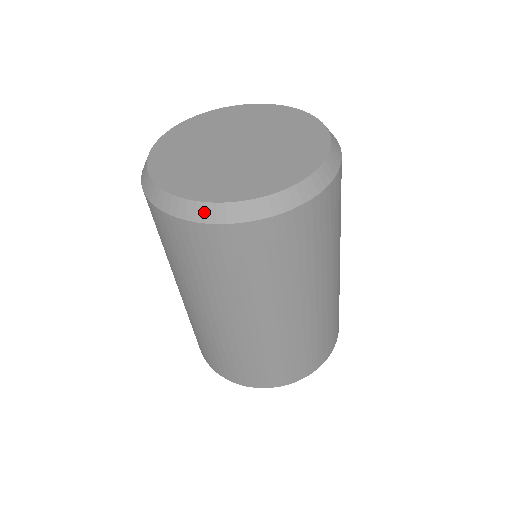
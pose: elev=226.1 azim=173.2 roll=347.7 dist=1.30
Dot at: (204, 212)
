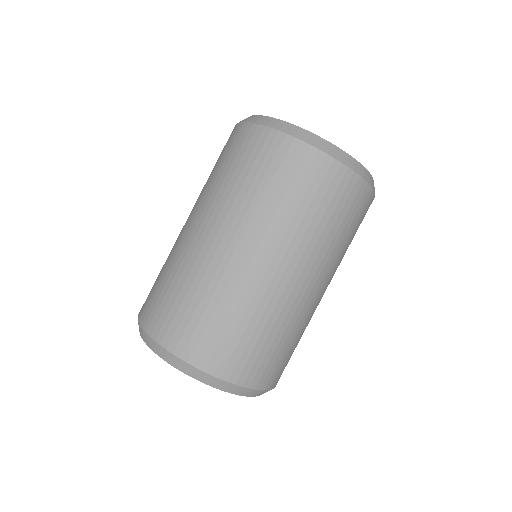
Dot at: (363, 172)
